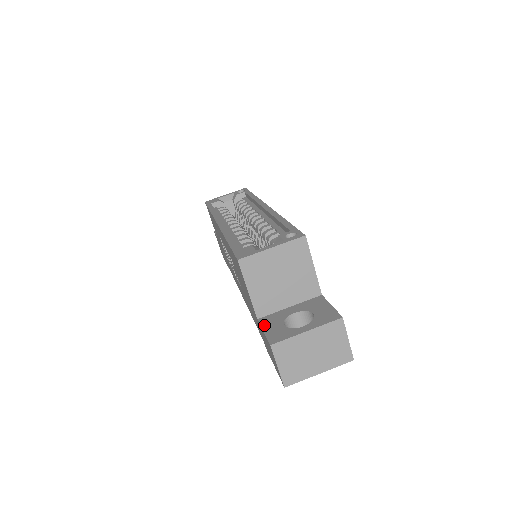
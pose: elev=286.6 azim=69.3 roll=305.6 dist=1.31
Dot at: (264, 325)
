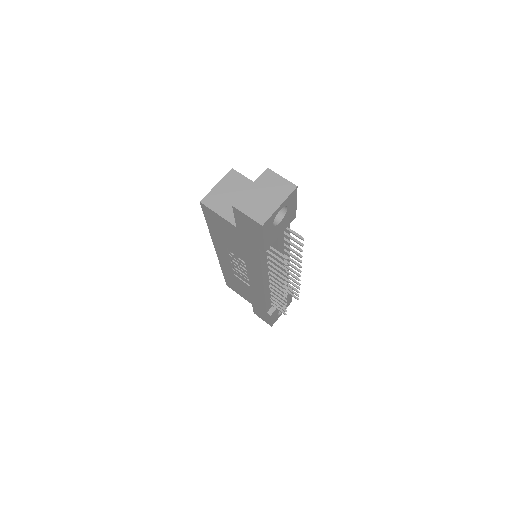
Dot at: (236, 219)
